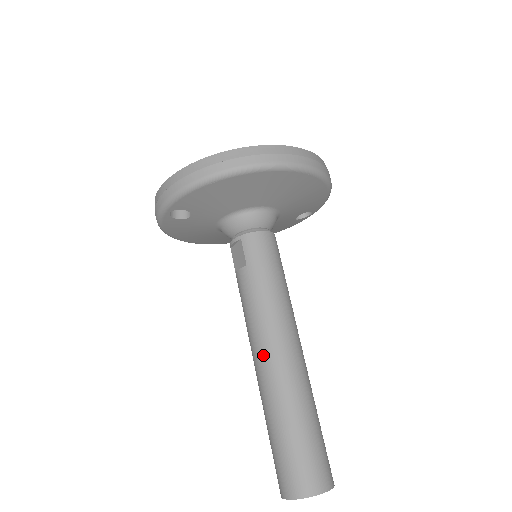
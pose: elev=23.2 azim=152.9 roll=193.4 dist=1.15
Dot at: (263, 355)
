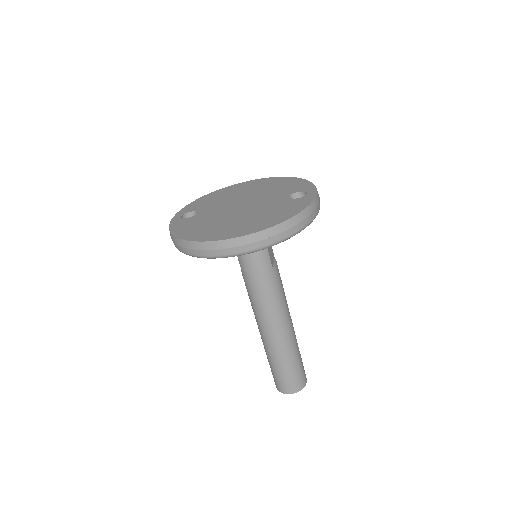
Dot at: (257, 324)
